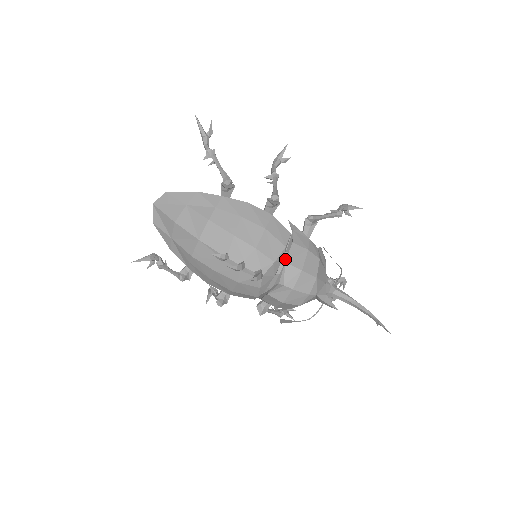
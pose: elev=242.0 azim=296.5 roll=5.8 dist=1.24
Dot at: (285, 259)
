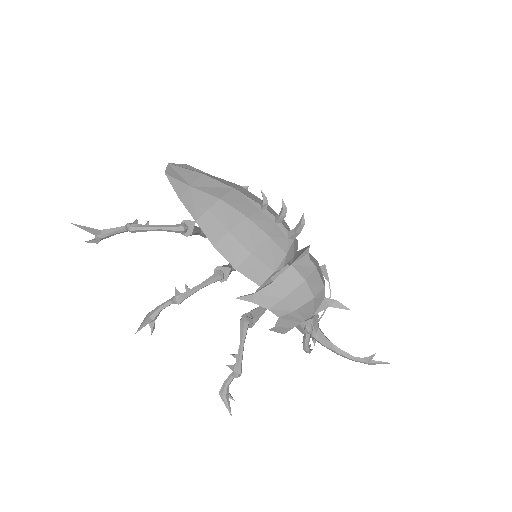
Dot at: (289, 263)
